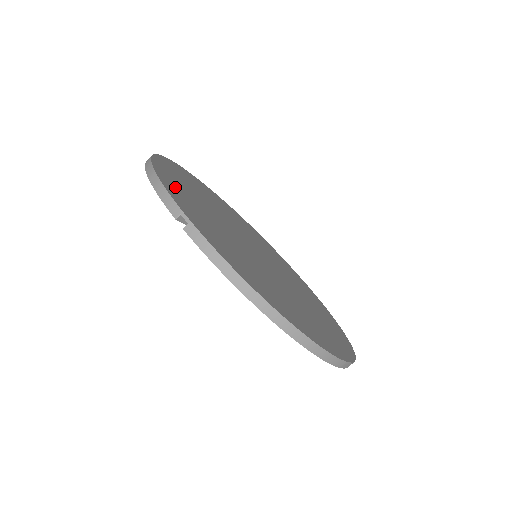
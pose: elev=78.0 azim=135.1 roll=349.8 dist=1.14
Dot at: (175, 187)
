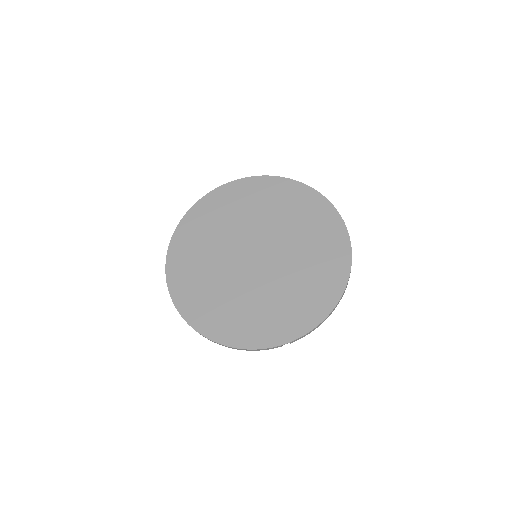
Dot at: (242, 333)
